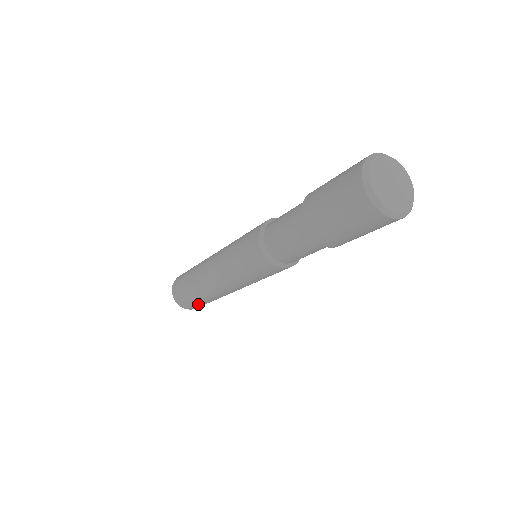
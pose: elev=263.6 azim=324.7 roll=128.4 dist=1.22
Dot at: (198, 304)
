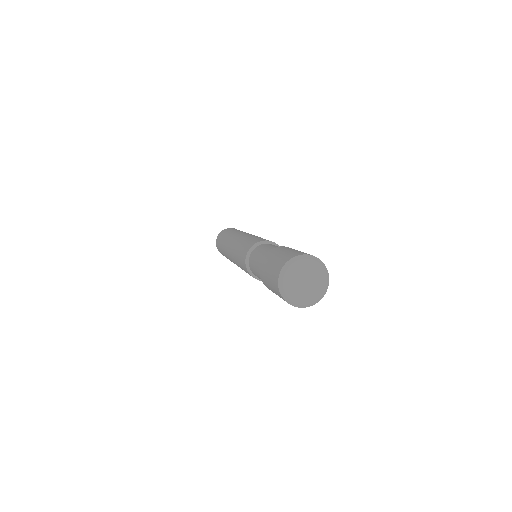
Dot at: occluded
